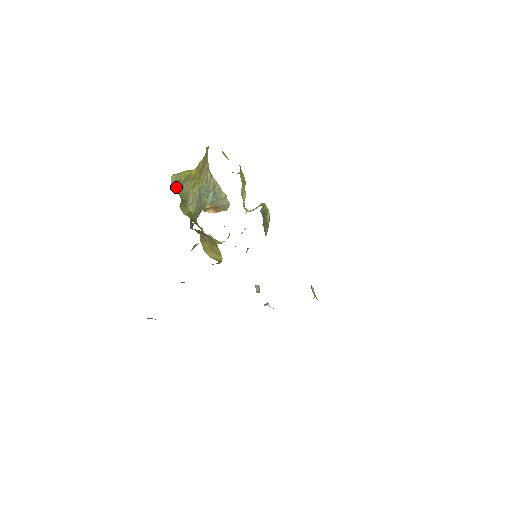
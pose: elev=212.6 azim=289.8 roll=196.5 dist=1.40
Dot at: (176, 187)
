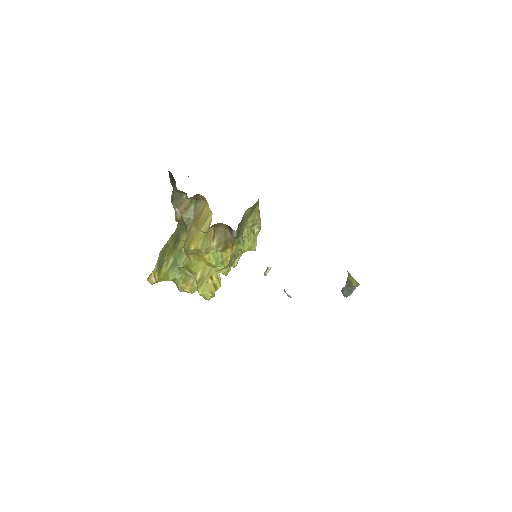
Dot at: (153, 271)
